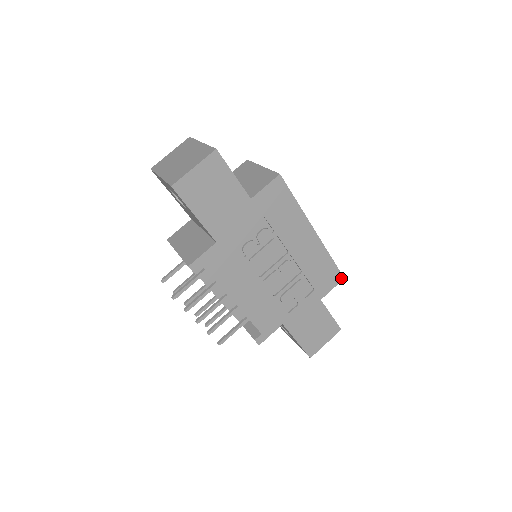
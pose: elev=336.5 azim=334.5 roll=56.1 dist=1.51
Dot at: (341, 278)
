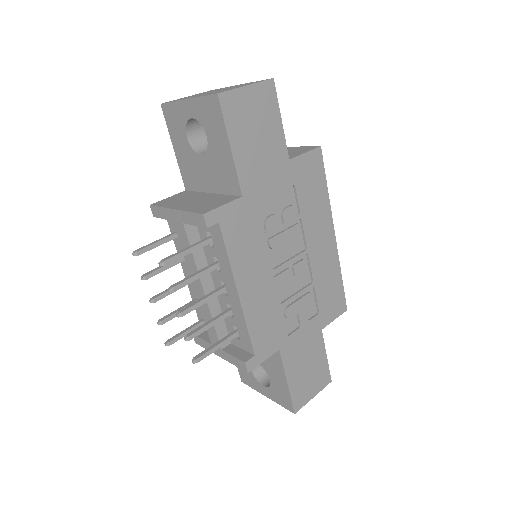
Dot at: (344, 308)
